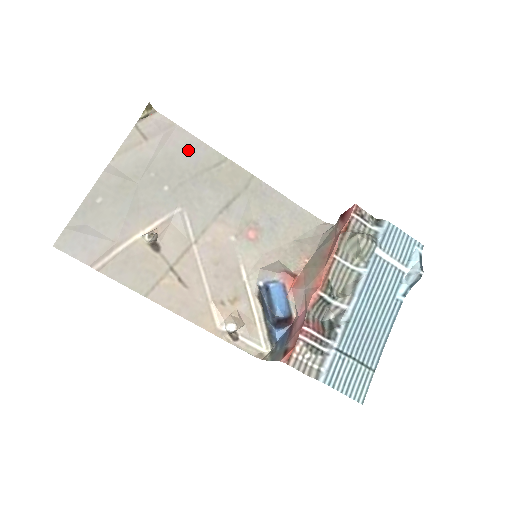
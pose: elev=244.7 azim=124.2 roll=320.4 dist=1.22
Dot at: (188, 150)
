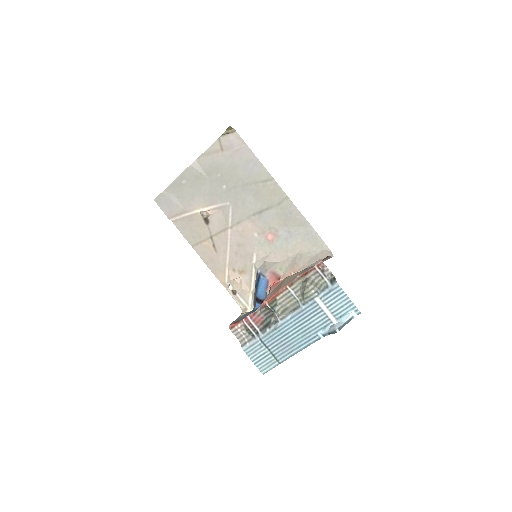
Dot at: (248, 165)
